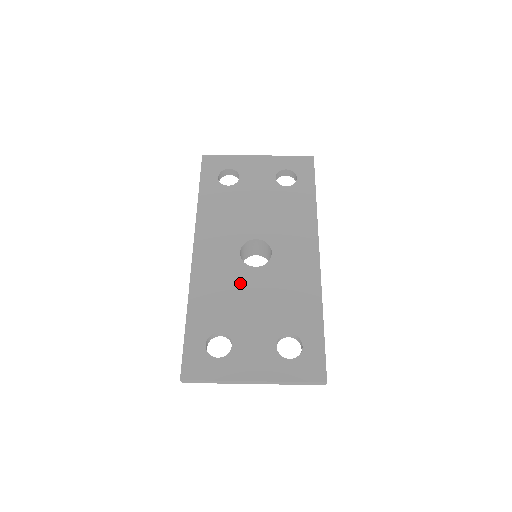
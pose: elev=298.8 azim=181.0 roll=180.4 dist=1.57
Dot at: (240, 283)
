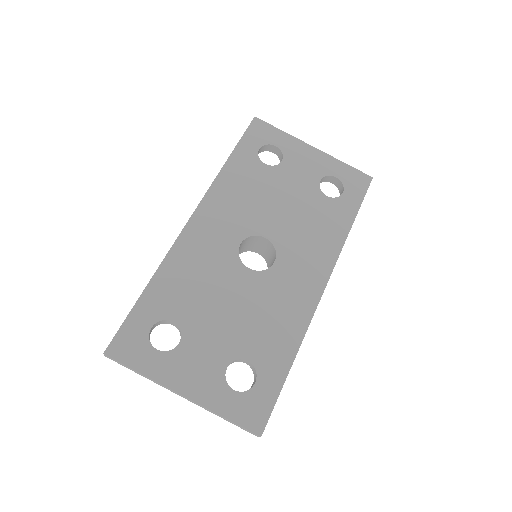
Dot at: (223, 278)
